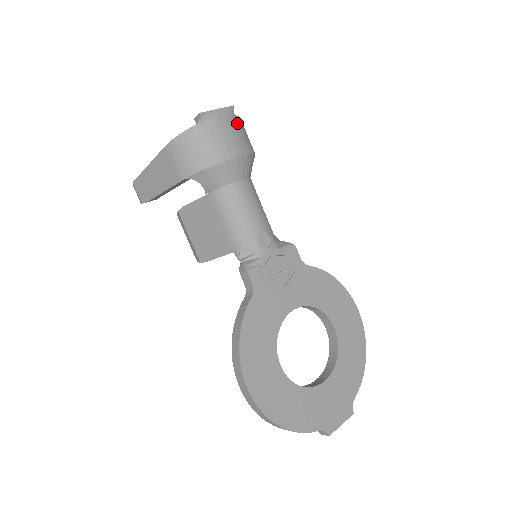
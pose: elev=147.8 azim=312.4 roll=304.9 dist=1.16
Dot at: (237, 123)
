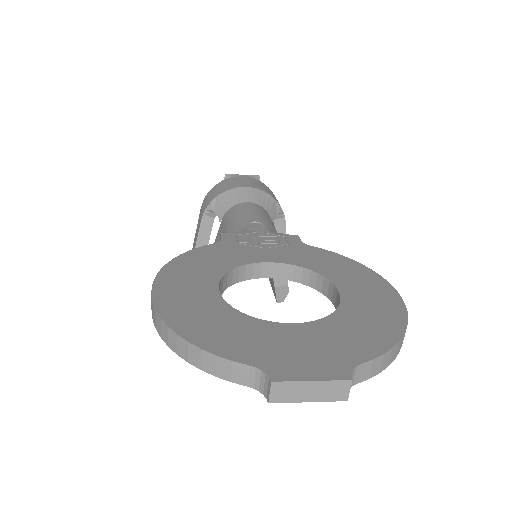
Dot at: (260, 183)
